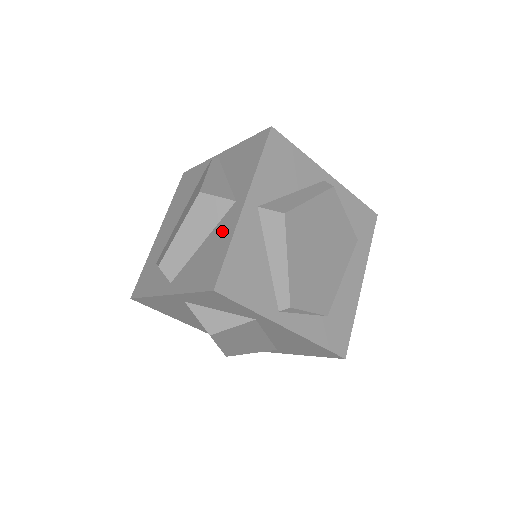
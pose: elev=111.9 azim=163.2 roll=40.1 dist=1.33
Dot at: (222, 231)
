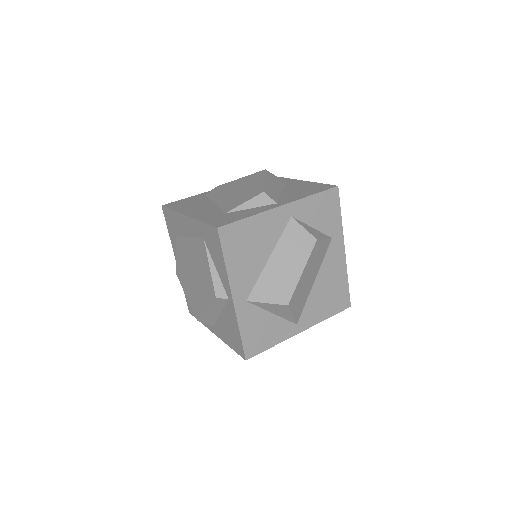
Dot at: (296, 185)
